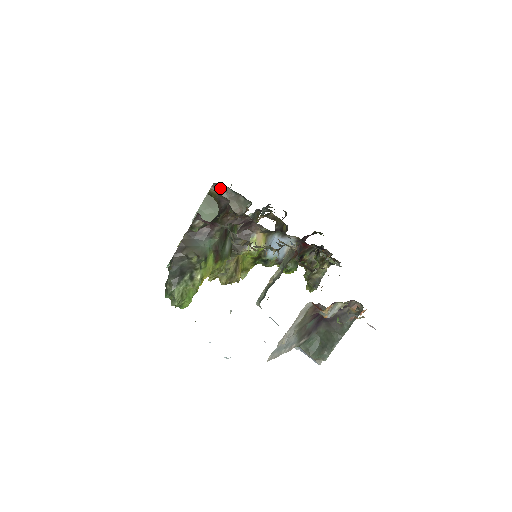
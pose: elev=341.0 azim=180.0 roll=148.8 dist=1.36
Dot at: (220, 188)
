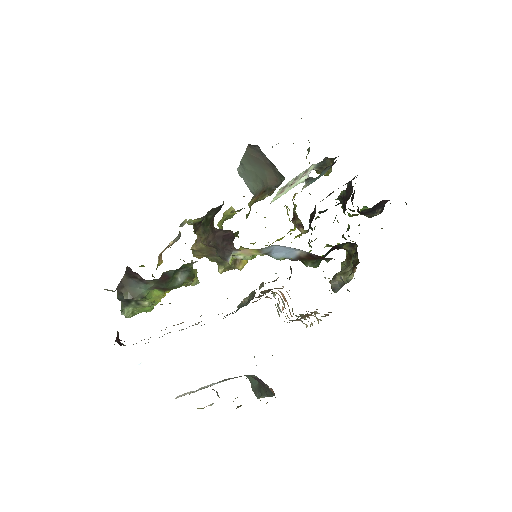
Dot at: (256, 150)
